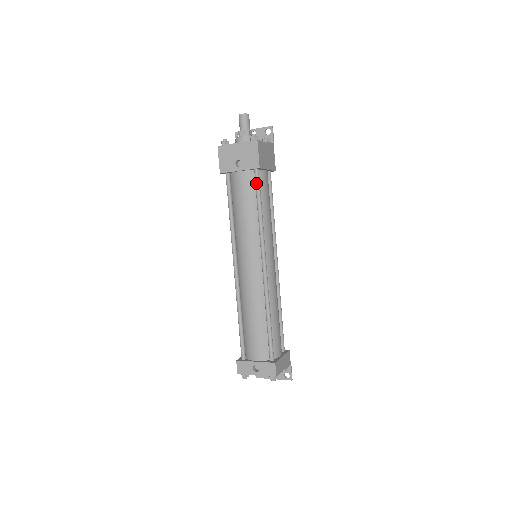
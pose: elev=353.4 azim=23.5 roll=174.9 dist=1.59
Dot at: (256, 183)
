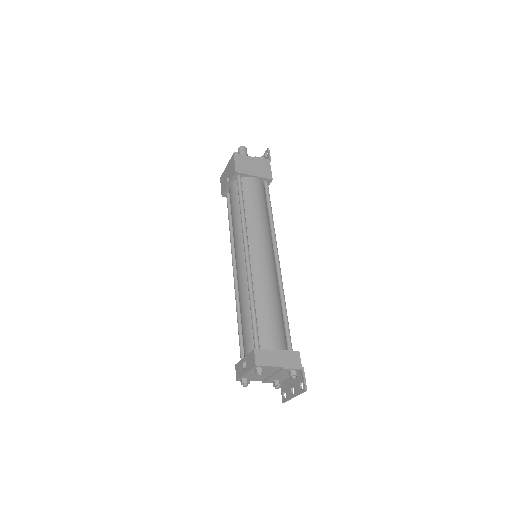
Dot at: occluded
